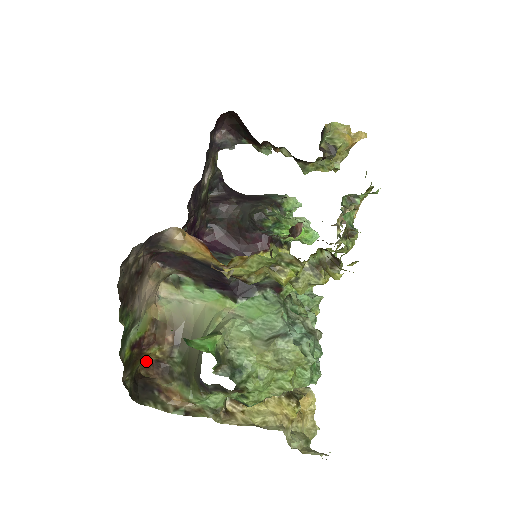
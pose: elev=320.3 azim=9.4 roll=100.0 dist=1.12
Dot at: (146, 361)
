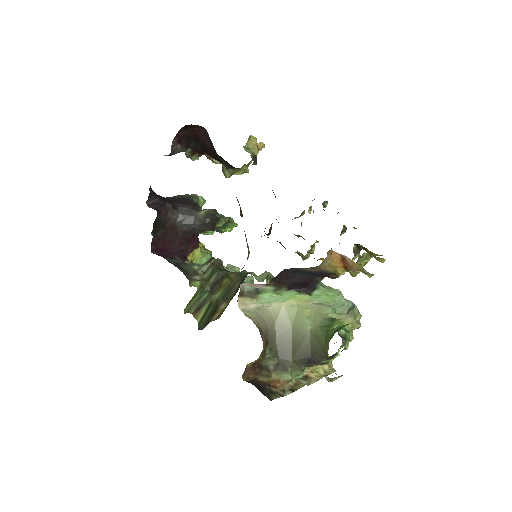
Dot at: (246, 368)
